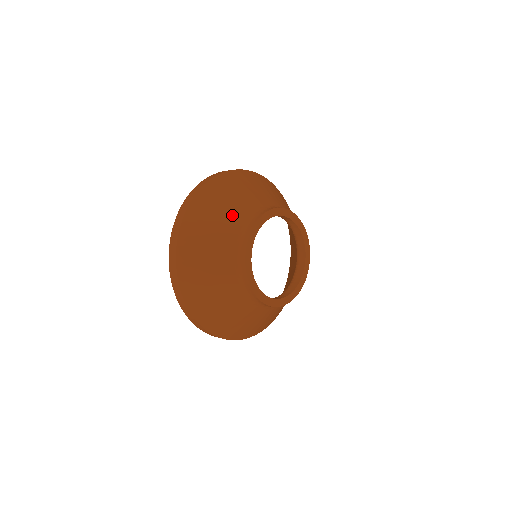
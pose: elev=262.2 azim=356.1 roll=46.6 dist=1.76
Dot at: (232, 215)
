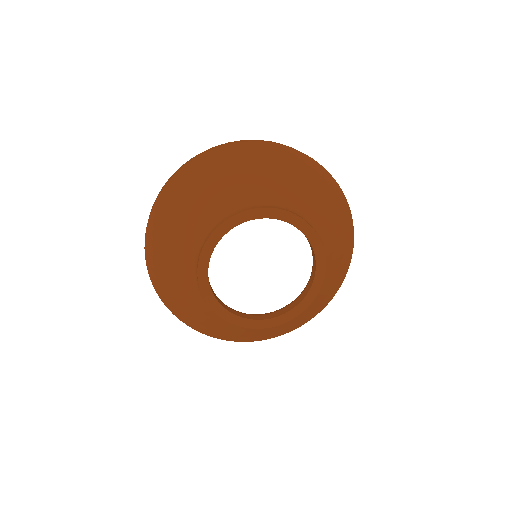
Dot at: (224, 193)
